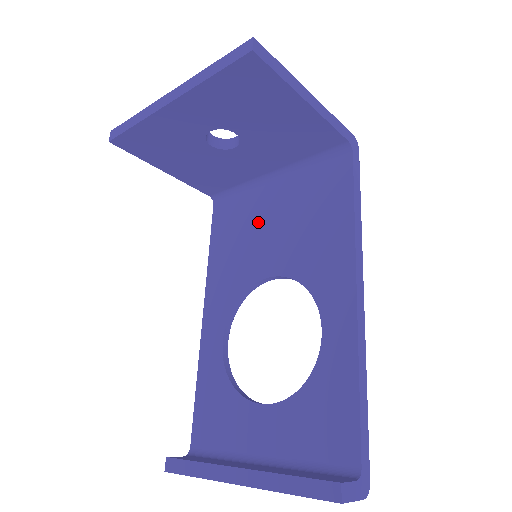
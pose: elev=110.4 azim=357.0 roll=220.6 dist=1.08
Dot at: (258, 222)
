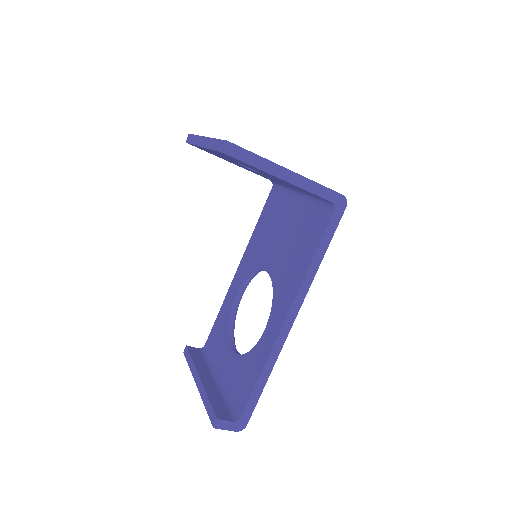
Dot at: (280, 224)
